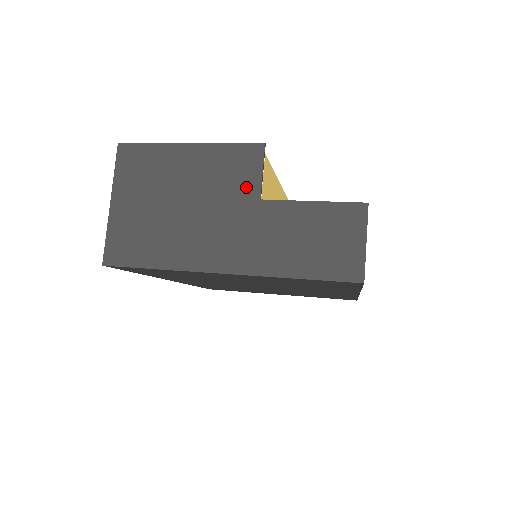
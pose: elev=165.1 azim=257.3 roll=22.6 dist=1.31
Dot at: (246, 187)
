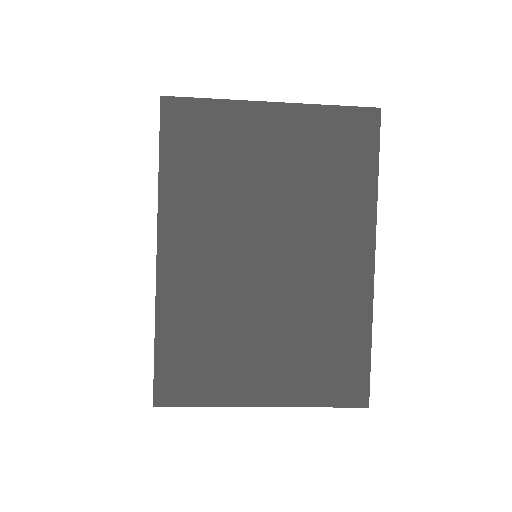
Dot at: occluded
